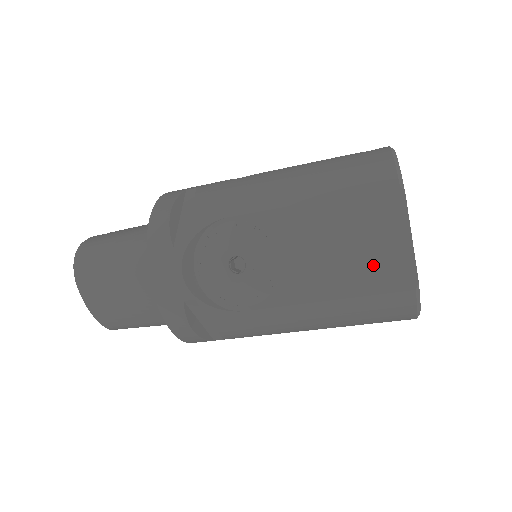
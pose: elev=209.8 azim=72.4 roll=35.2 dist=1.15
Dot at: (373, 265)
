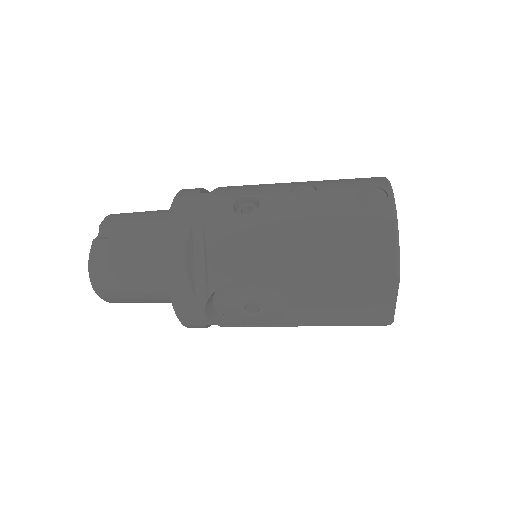
Dot at: (362, 313)
